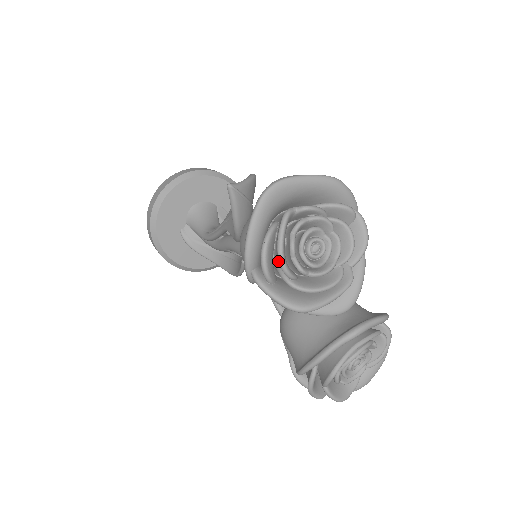
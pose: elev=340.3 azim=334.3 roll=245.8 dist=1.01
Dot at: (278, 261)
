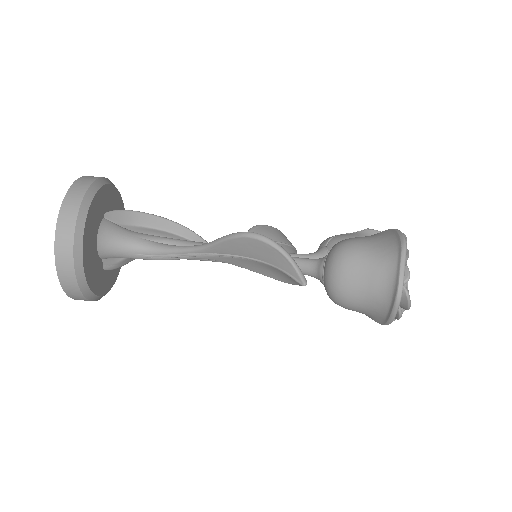
Dot at: occluded
